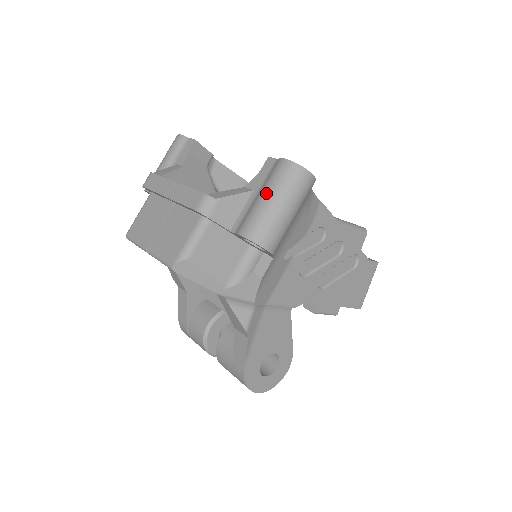
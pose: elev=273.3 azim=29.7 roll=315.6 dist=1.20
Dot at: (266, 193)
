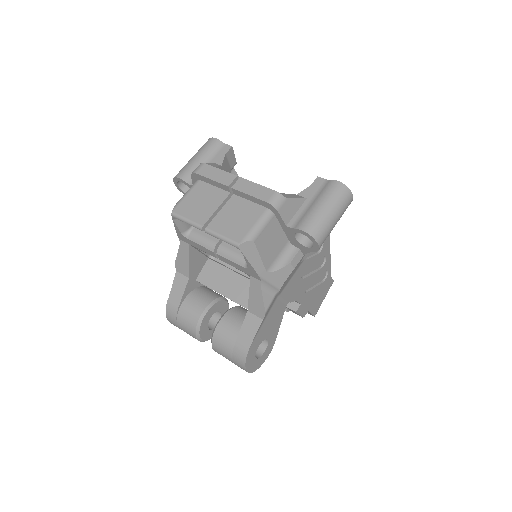
Dot at: (323, 202)
